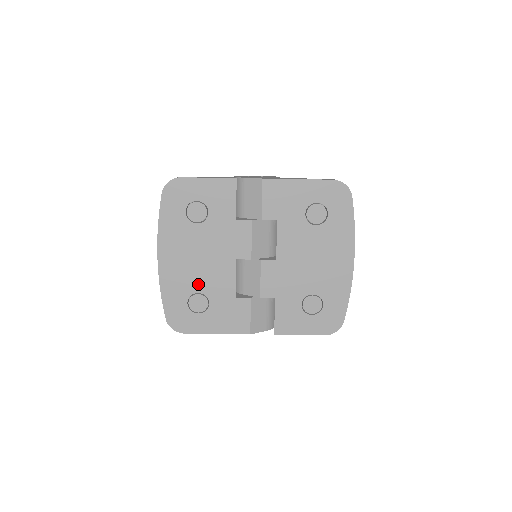
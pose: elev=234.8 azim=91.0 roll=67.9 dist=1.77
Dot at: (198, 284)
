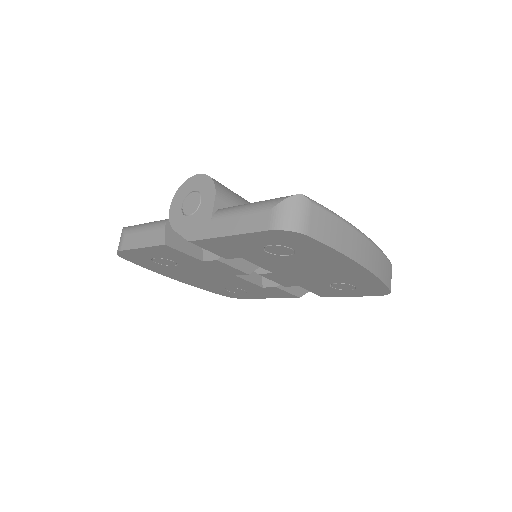
Dot at: (222, 285)
